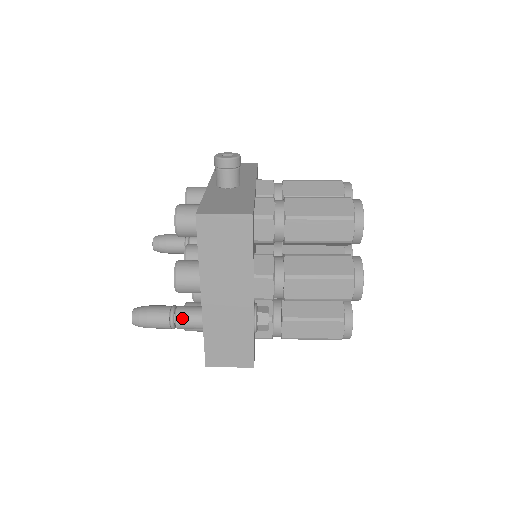
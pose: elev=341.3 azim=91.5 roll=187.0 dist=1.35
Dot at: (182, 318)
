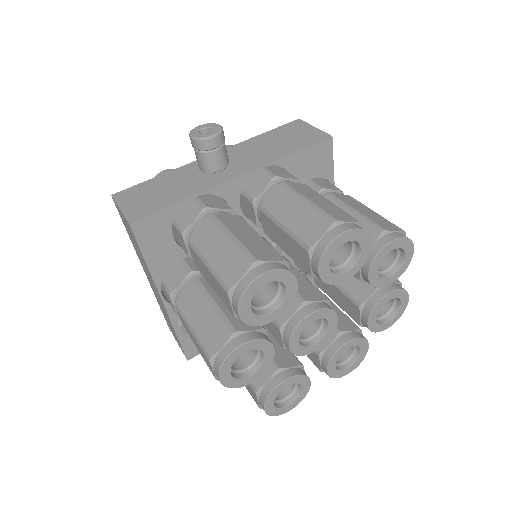
Dot at: occluded
